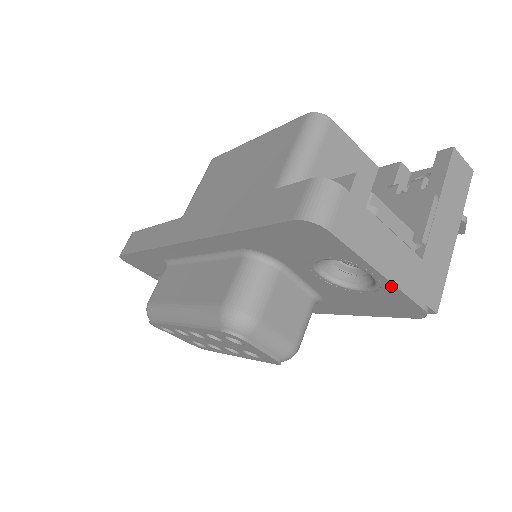
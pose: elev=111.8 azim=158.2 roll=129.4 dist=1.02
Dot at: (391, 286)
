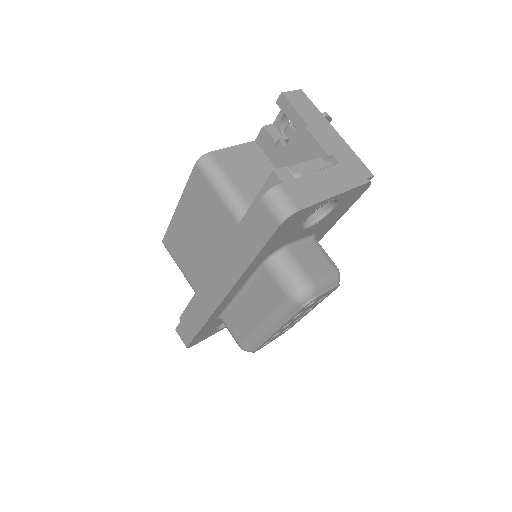
Dot at: (345, 193)
